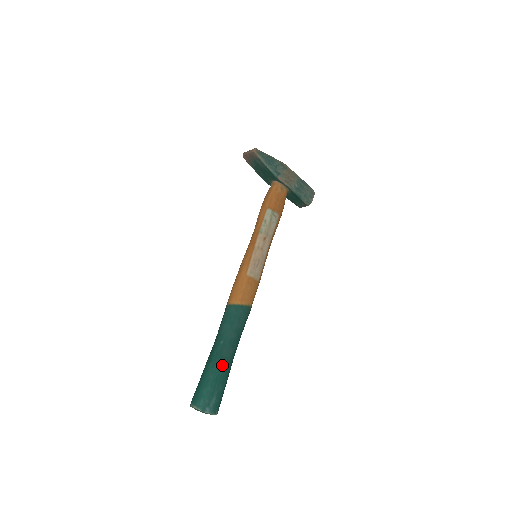
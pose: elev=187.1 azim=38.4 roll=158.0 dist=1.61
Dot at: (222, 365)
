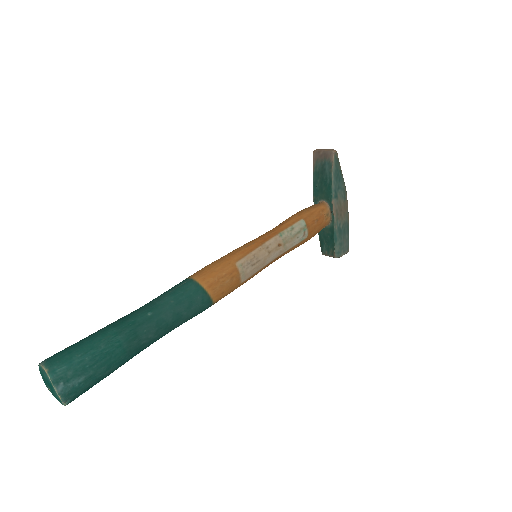
Dot at: (128, 342)
